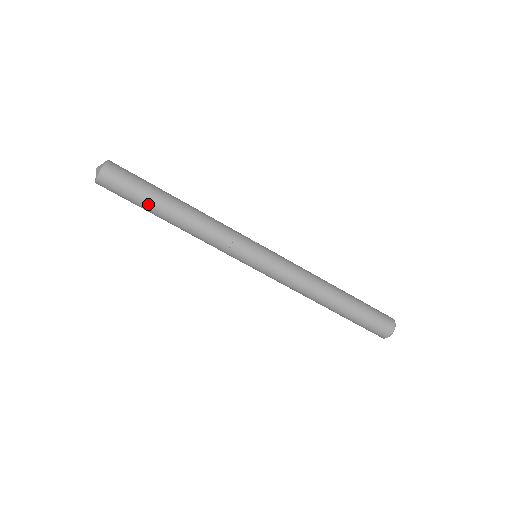
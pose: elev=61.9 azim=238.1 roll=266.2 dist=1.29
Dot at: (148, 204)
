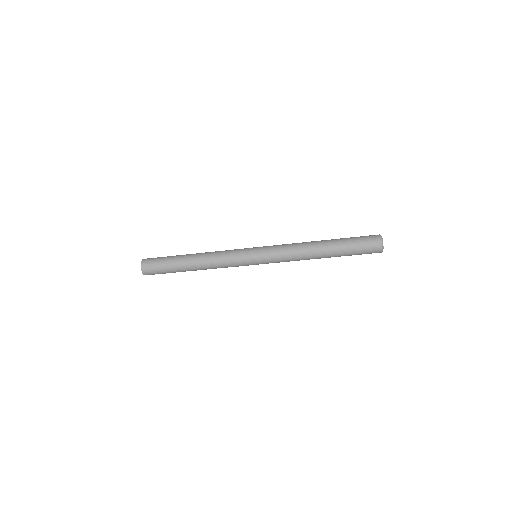
Dot at: (175, 269)
